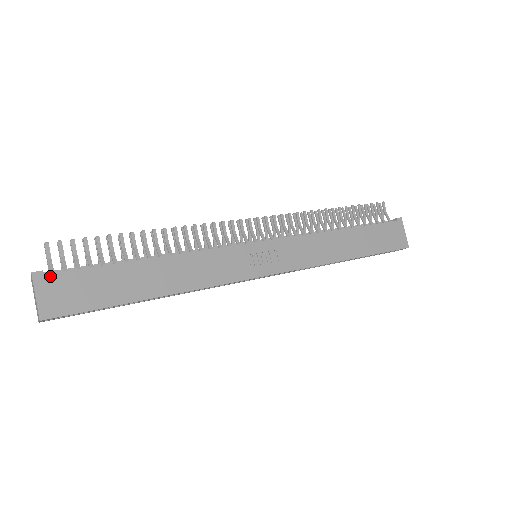
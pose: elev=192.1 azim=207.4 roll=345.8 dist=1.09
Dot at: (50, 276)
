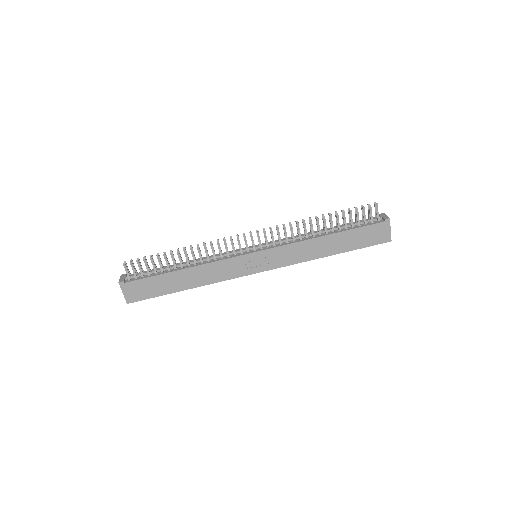
Dot at: (128, 283)
